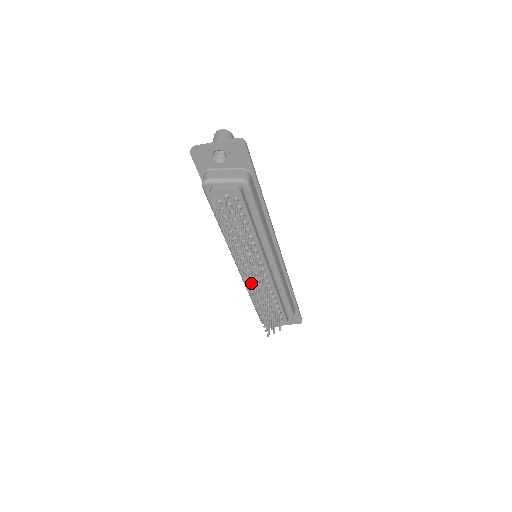
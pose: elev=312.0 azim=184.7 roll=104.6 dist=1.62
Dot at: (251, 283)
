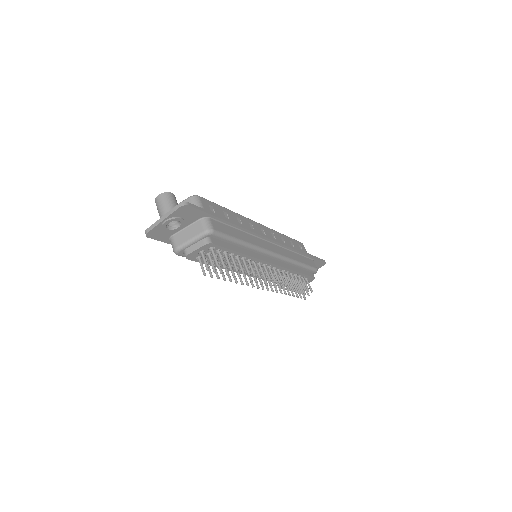
Dot at: (266, 277)
